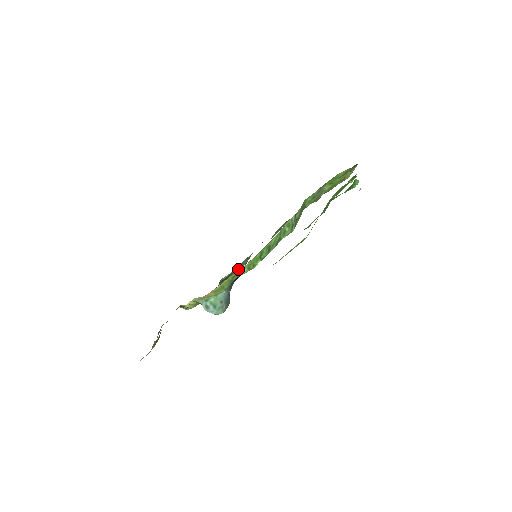
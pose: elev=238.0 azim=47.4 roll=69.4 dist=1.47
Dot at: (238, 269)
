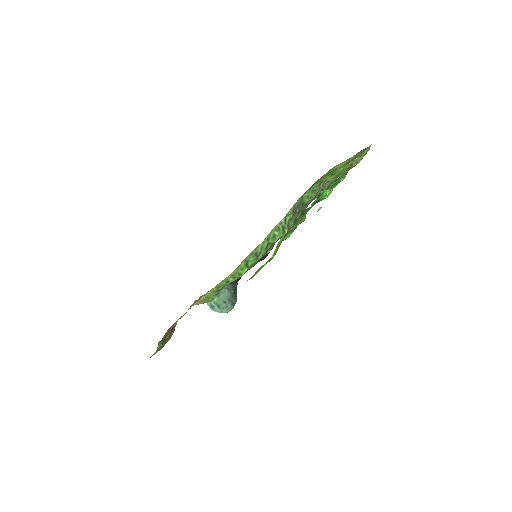
Dot at: occluded
